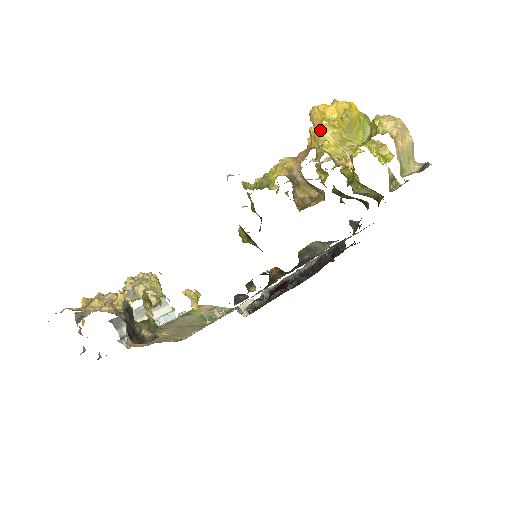
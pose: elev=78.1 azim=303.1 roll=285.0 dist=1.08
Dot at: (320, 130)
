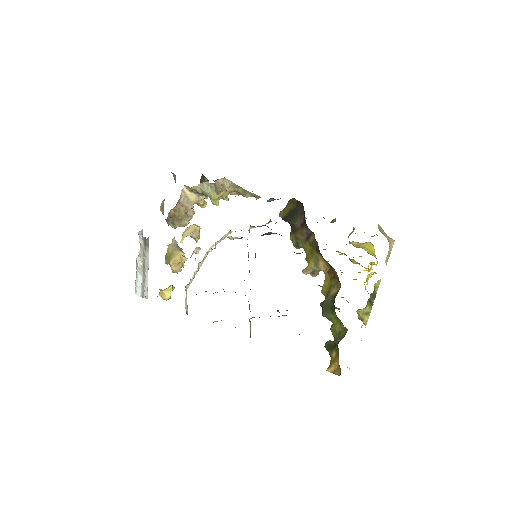
Dot at: occluded
